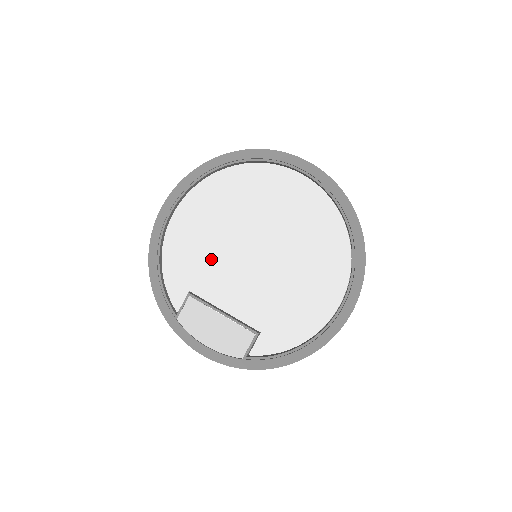
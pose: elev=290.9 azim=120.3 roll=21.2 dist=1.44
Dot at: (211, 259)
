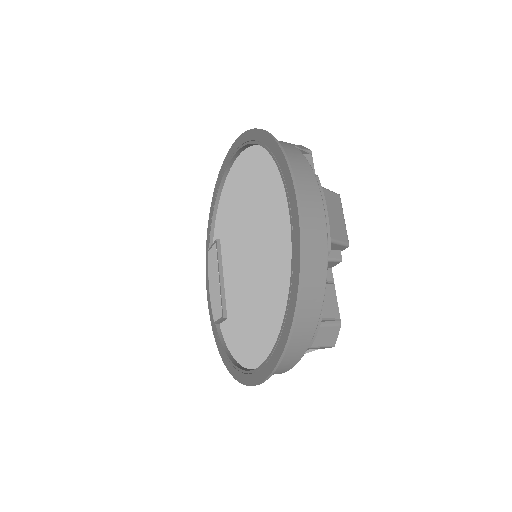
Dot at: (233, 227)
